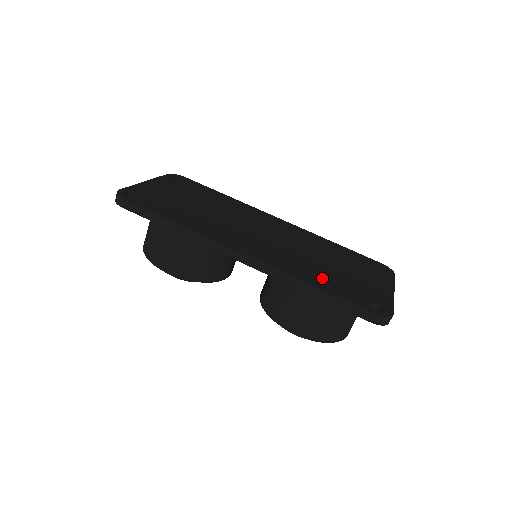
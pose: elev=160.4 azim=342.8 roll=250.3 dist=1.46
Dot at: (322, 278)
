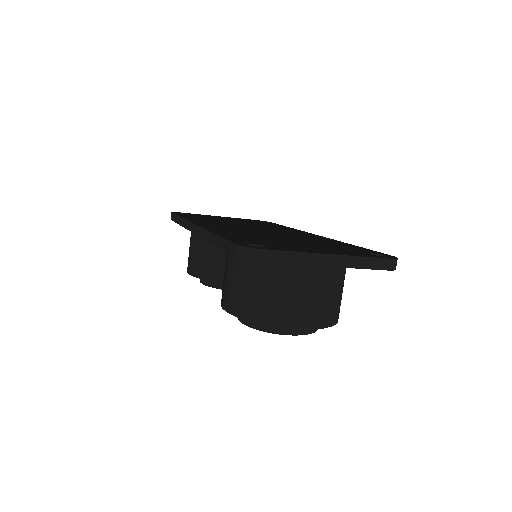
Dot at: (242, 236)
